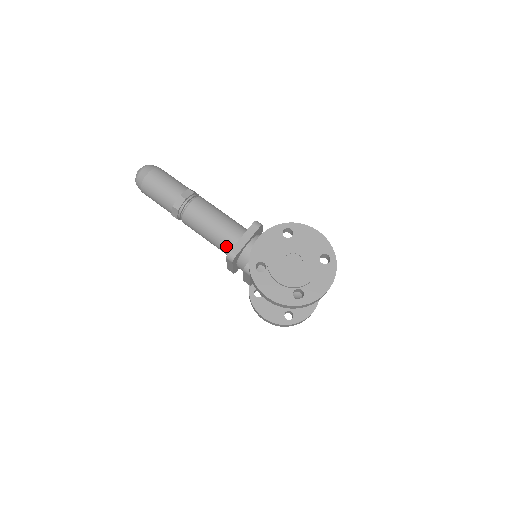
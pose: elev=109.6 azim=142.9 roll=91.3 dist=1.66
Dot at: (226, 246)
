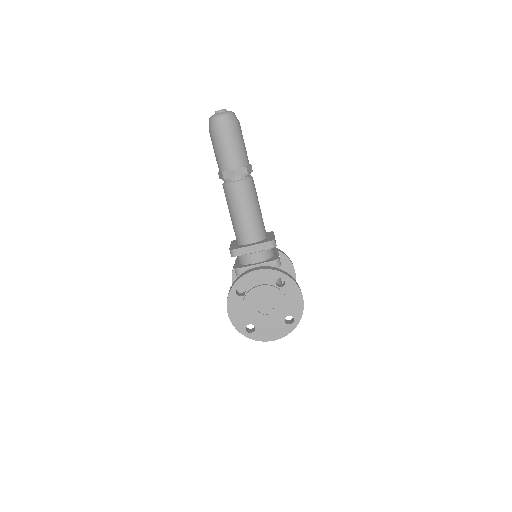
Dot at: (238, 236)
